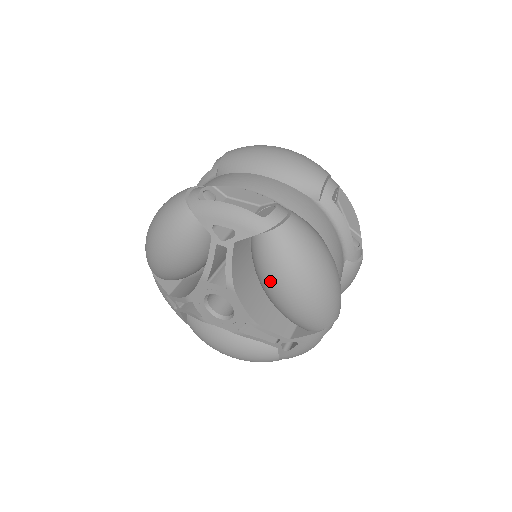
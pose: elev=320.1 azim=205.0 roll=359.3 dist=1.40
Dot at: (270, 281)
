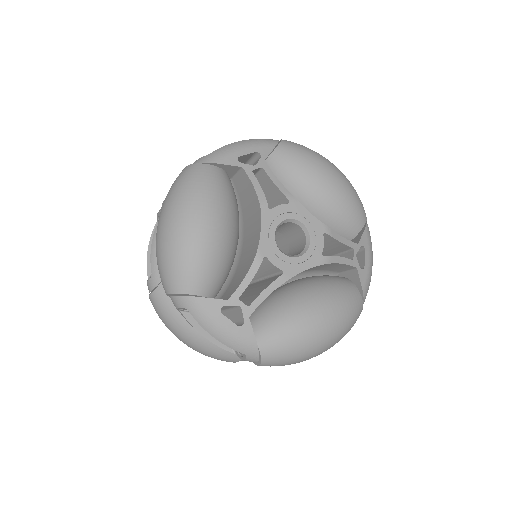
Dot at: (312, 175)
